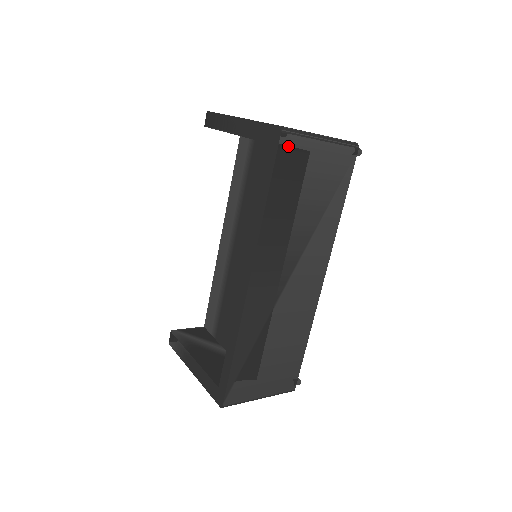
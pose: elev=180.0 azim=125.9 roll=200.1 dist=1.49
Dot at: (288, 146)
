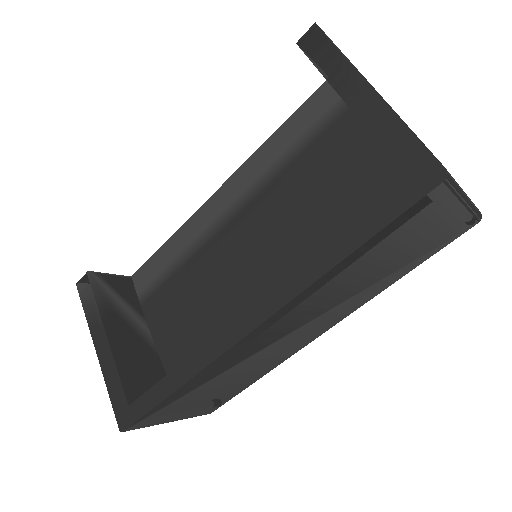
Dot at: (431, 200)
